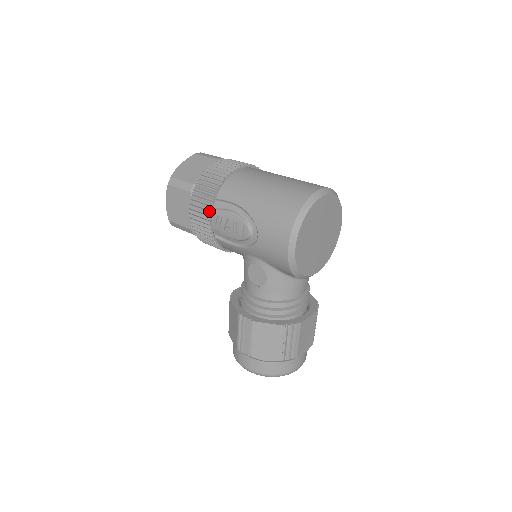
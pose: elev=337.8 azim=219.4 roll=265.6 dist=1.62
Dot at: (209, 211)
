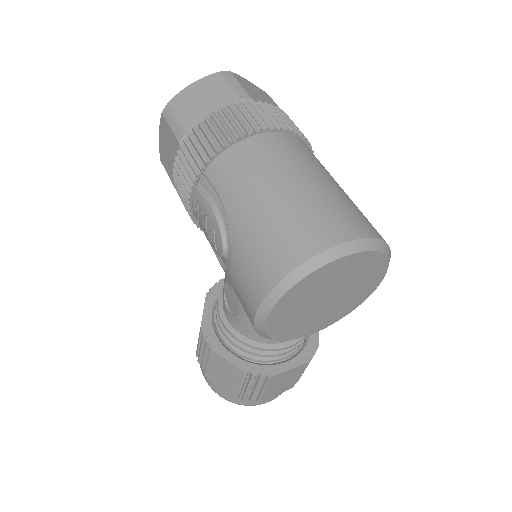
Dot at: (190, 186)
